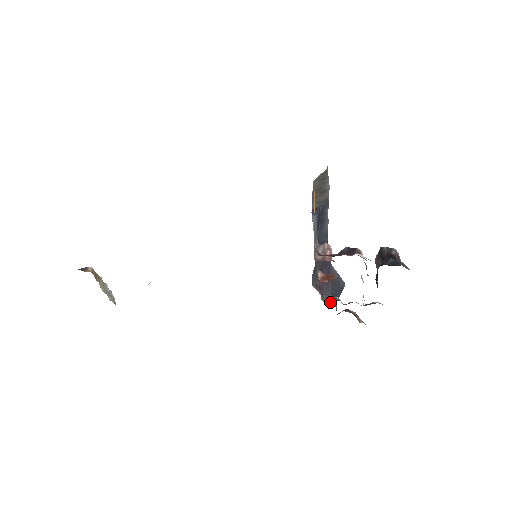
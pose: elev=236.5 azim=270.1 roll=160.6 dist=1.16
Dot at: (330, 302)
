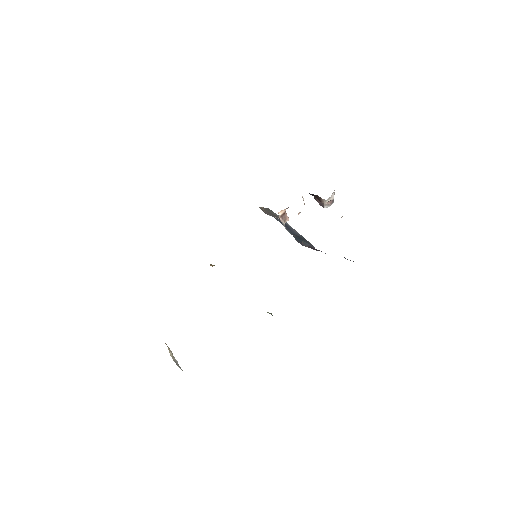
Dot at: occluded
